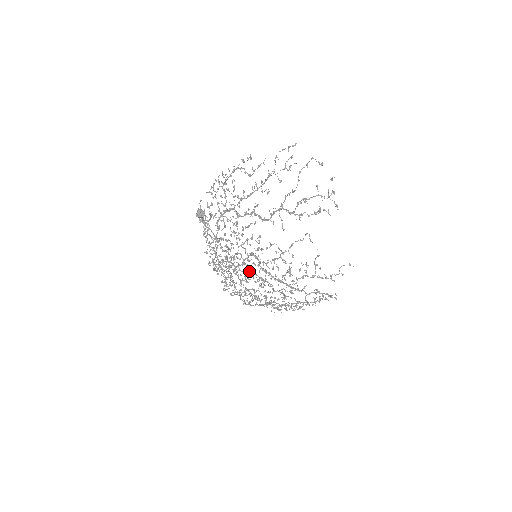
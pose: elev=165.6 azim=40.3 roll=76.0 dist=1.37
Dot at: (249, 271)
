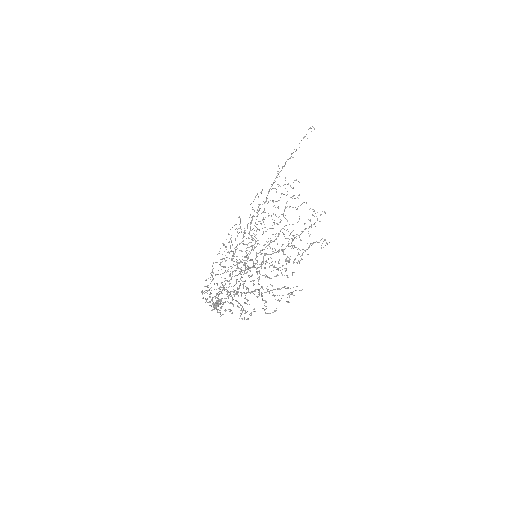
Dot at: occluded
